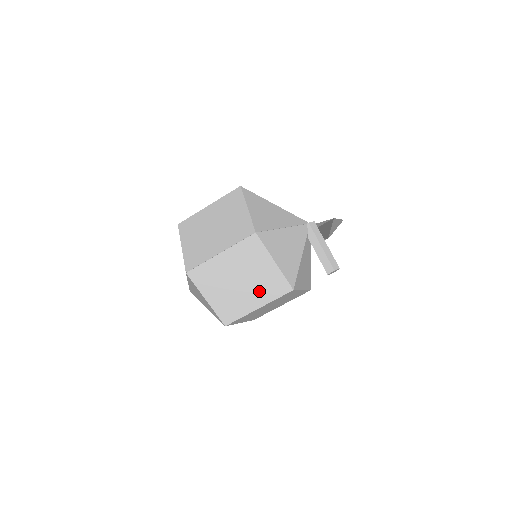
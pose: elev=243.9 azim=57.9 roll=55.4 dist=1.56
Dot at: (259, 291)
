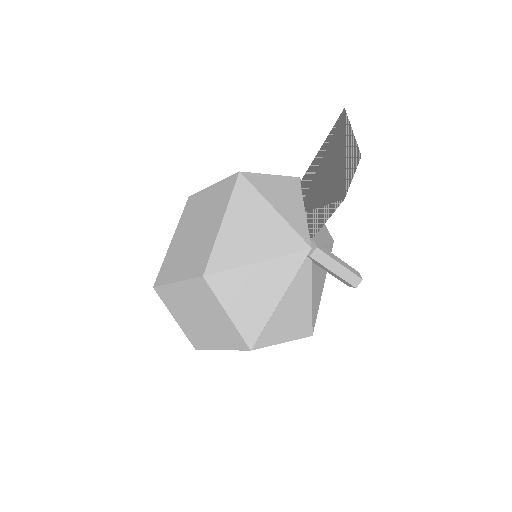
Dot at: occluded
